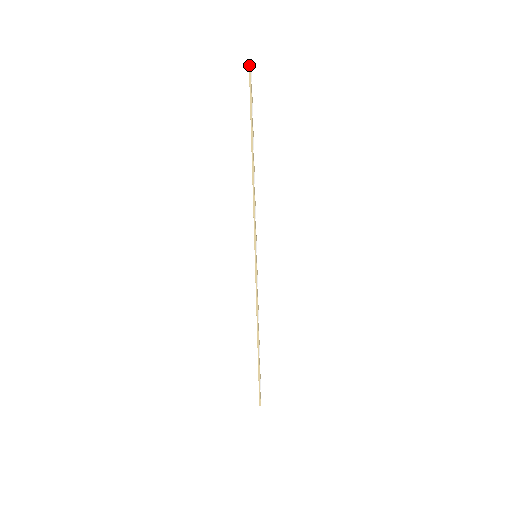
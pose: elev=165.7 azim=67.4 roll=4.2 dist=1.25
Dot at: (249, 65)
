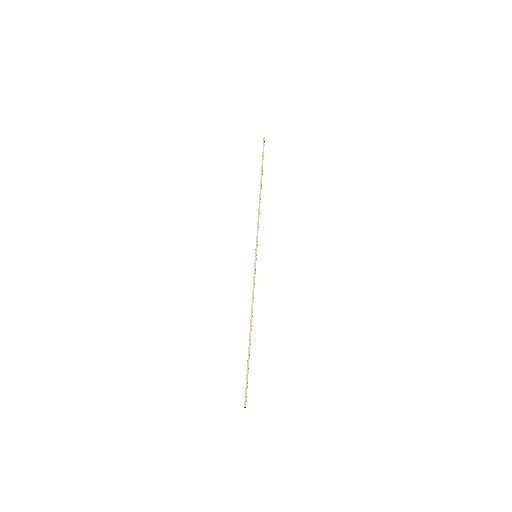
Dot at: (264, 138)
